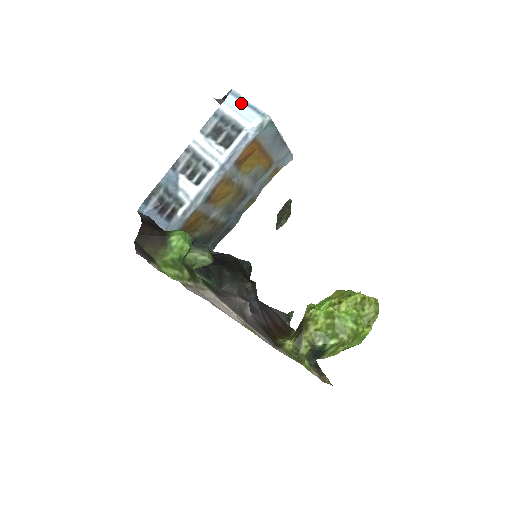
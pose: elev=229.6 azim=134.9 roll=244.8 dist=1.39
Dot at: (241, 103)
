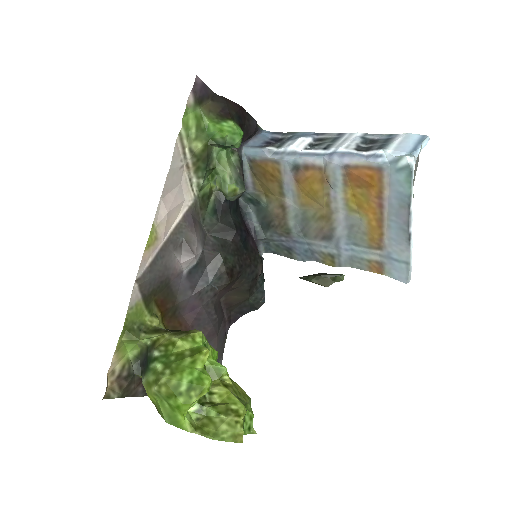
Dot at: (416, 142)
